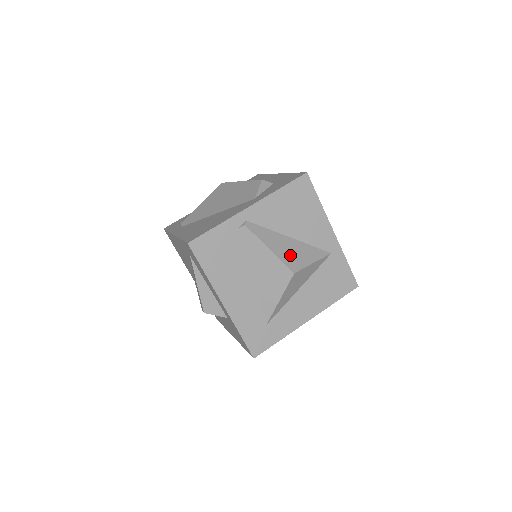
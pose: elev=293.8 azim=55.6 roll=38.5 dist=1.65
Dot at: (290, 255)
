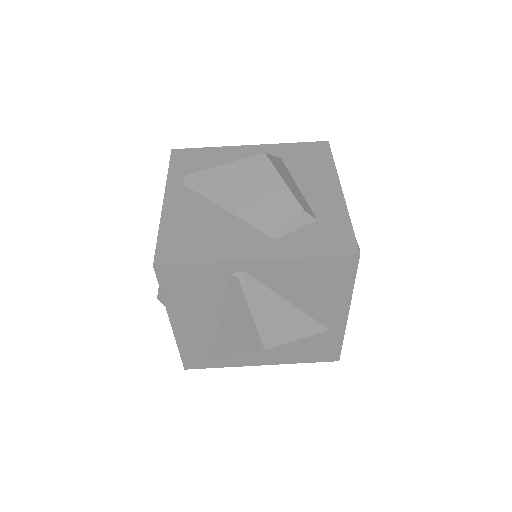
Dot at: (274, 326)
